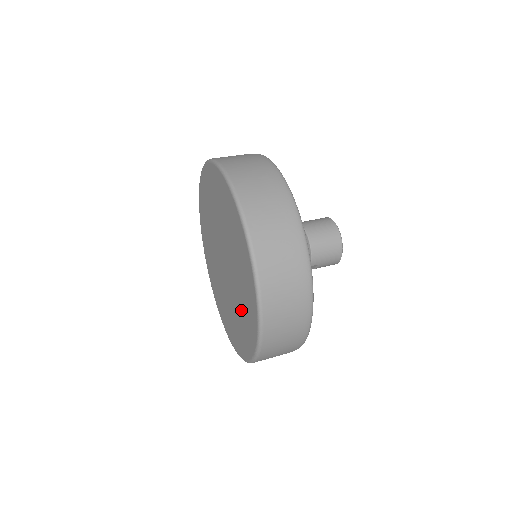
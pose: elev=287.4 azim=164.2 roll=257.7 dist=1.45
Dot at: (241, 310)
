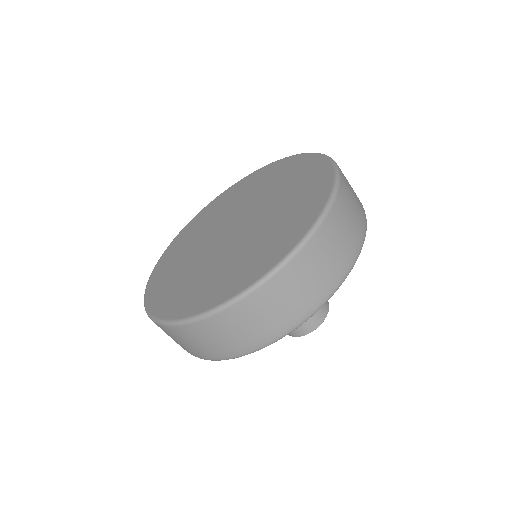
Dot at: (258, 244)
